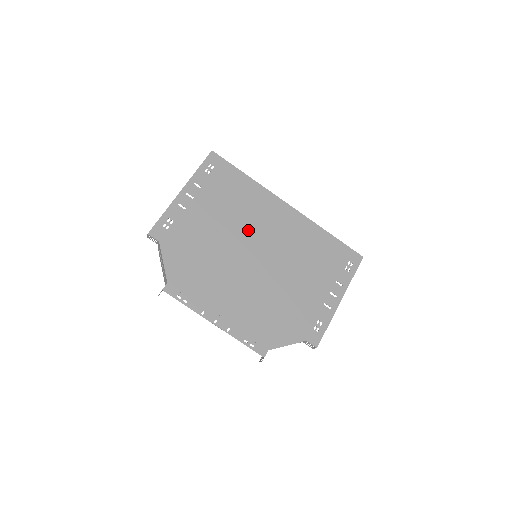
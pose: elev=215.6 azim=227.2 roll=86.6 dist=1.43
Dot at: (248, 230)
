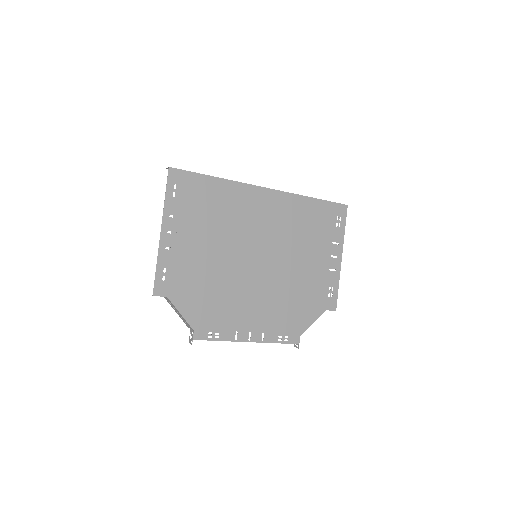
Dot at: (241, 237)
